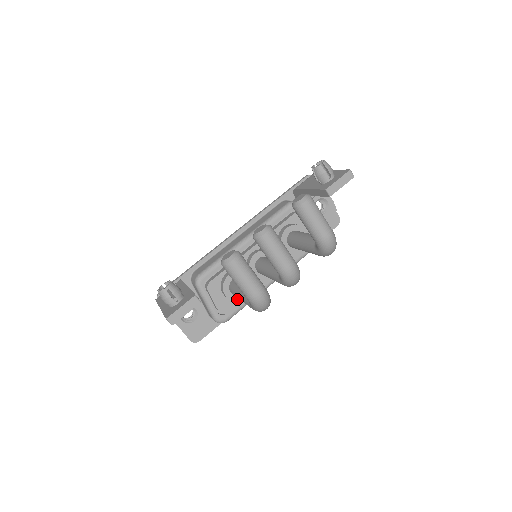
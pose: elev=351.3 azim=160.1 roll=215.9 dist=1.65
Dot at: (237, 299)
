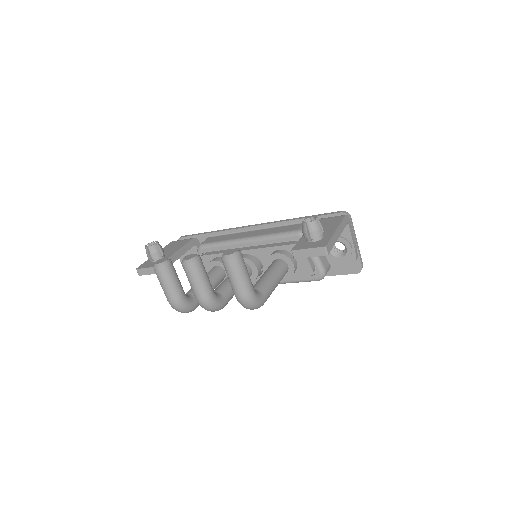
Dot at: occluded
